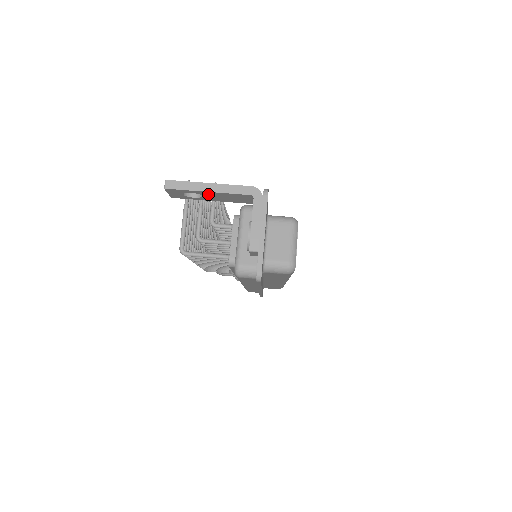
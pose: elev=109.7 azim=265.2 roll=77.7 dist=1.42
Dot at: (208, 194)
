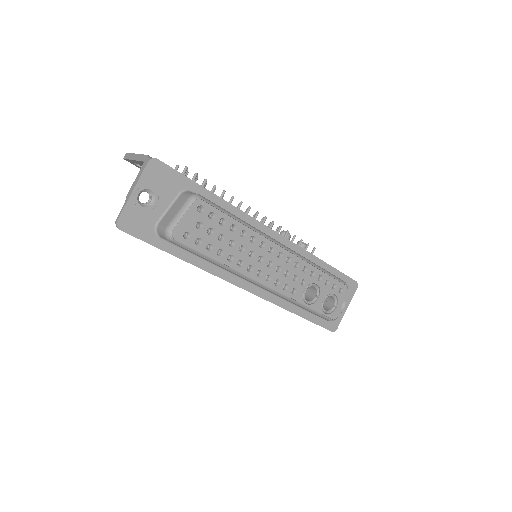
Dot at: (139, 164)
